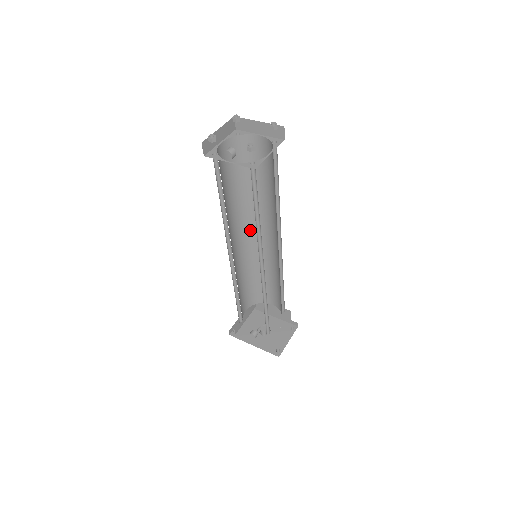
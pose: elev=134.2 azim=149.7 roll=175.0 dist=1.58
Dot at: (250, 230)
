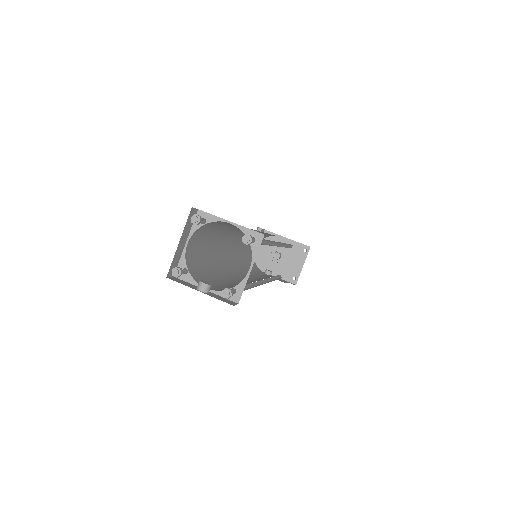
Dot at: occluded
